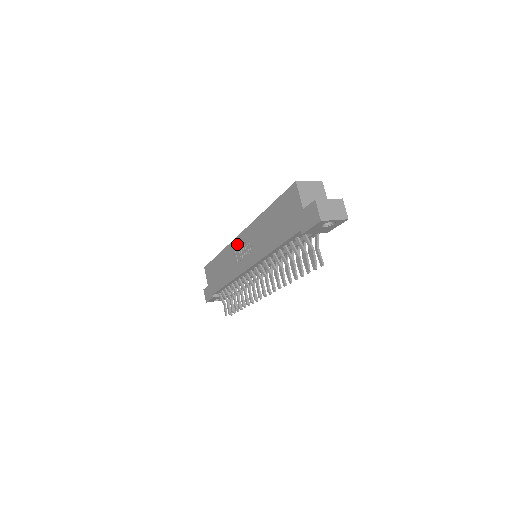
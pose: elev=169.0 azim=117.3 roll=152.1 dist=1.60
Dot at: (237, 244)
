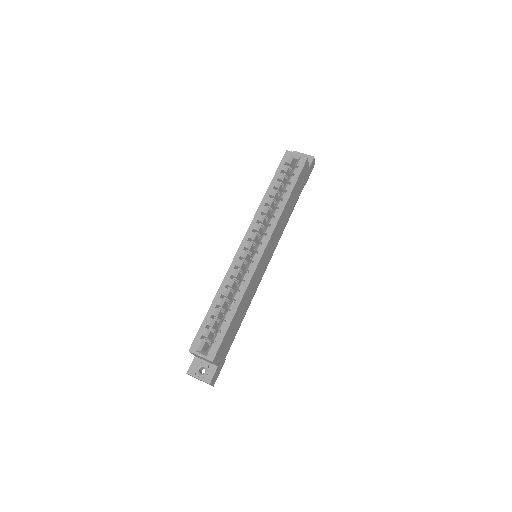
Dot at: occluded
